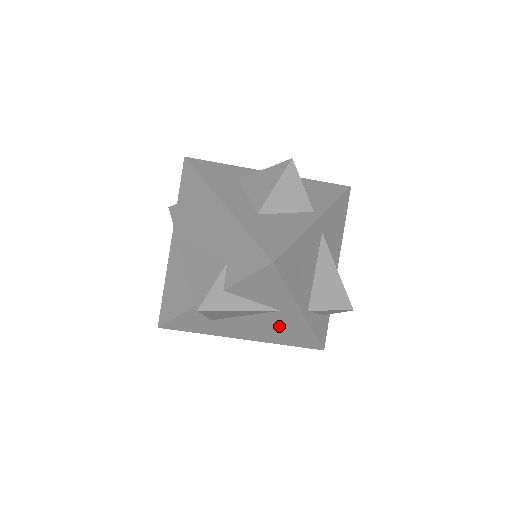
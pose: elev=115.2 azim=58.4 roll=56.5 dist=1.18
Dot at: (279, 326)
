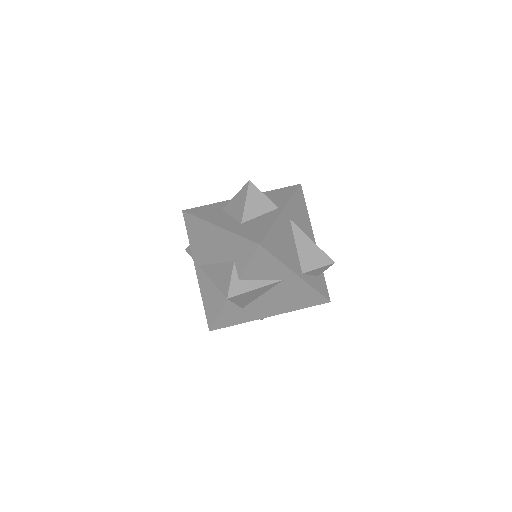
Dot at: (289, 294)
